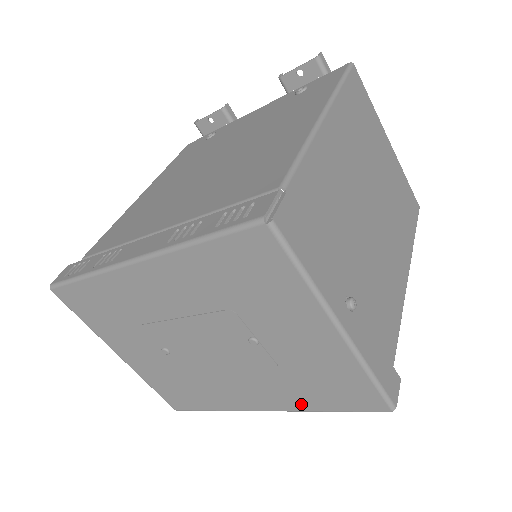
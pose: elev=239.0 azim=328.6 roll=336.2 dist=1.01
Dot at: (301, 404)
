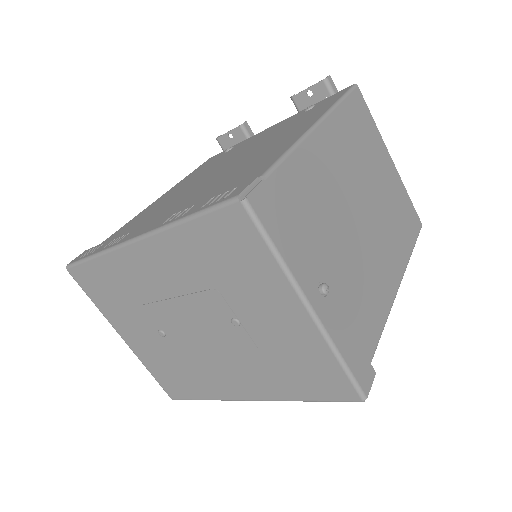
Dot at: (281, 392)
